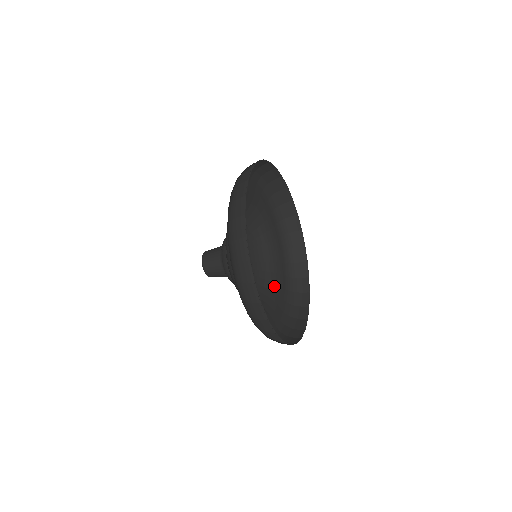
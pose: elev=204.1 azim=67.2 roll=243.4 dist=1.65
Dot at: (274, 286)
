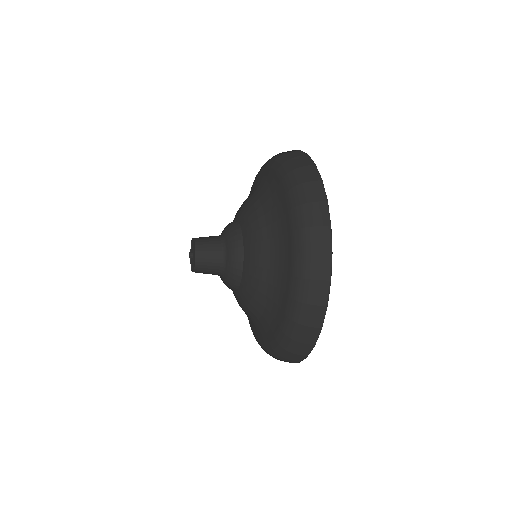
Dot at: occluded
